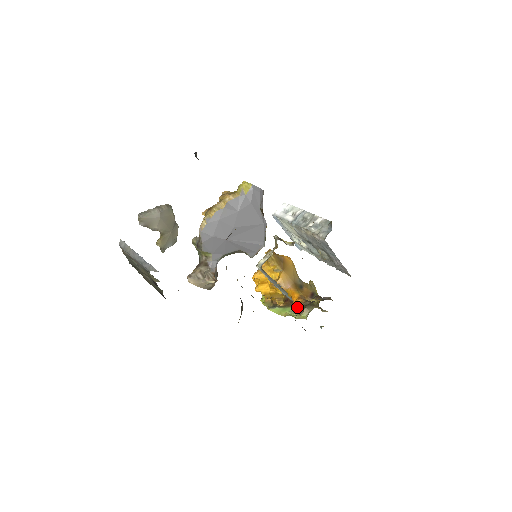
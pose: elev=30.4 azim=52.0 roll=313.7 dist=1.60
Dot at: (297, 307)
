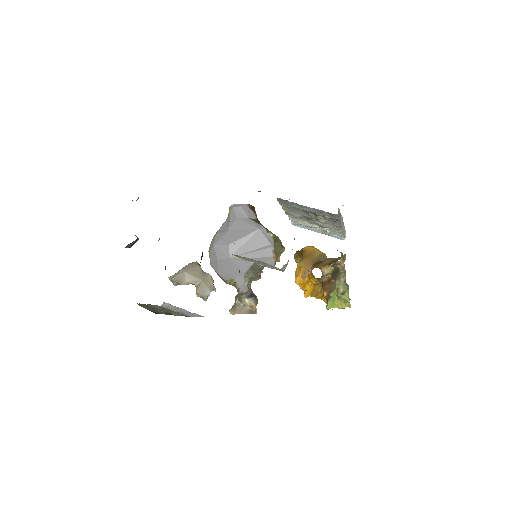
Dot at: (309, 278)
